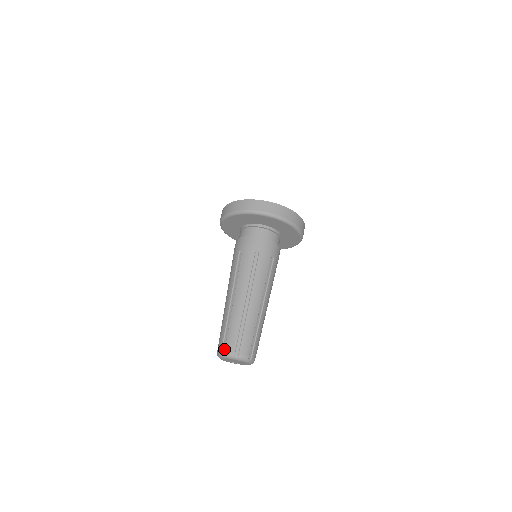
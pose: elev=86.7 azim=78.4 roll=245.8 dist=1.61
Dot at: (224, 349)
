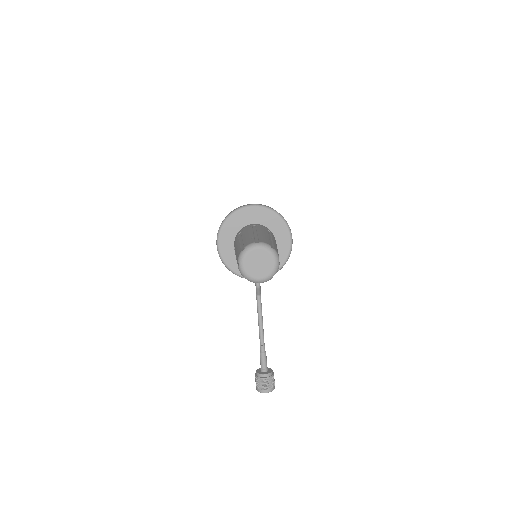
Dot at: (243, 248)
